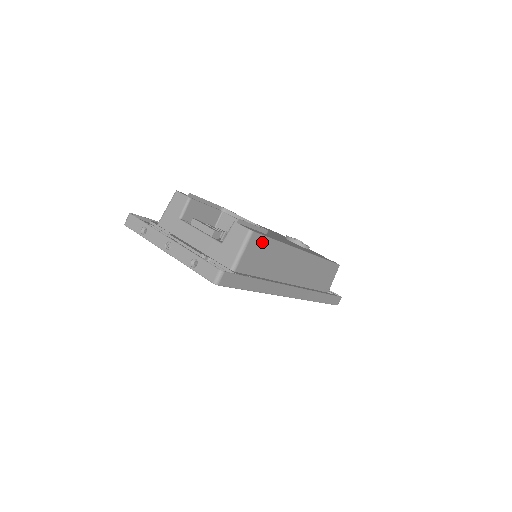
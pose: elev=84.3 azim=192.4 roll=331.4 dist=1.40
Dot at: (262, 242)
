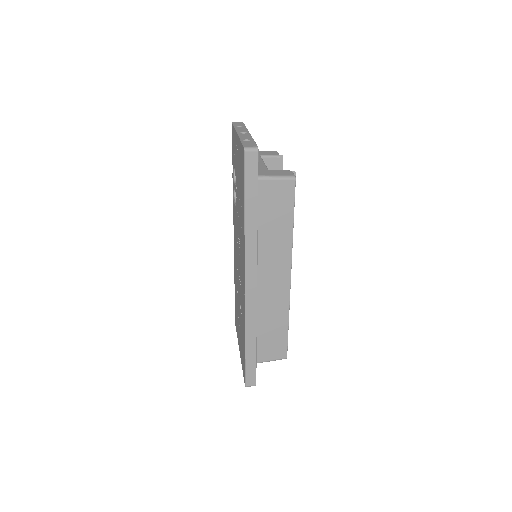
Dot at: (288, 200)
